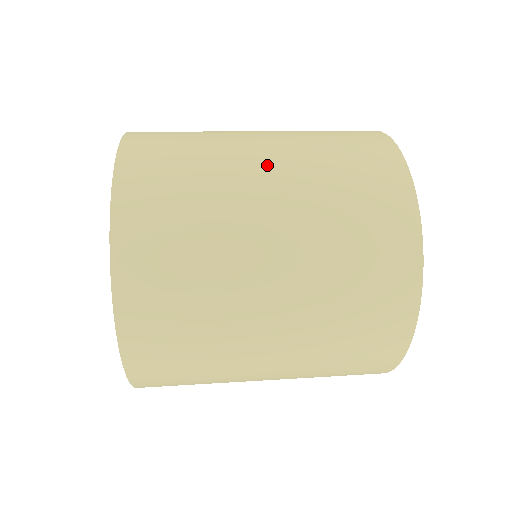
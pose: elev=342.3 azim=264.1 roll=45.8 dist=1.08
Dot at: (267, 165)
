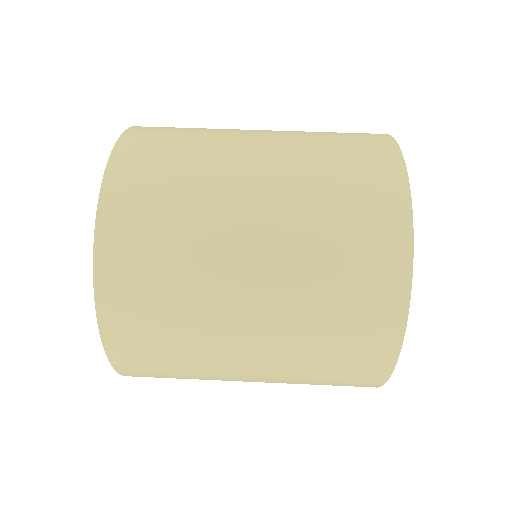
Dot at: (252, 324)
